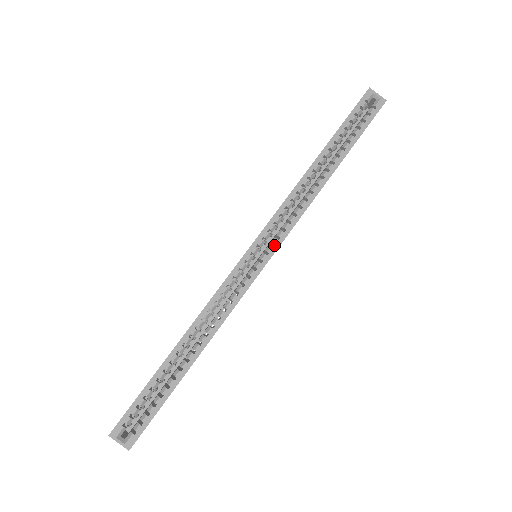
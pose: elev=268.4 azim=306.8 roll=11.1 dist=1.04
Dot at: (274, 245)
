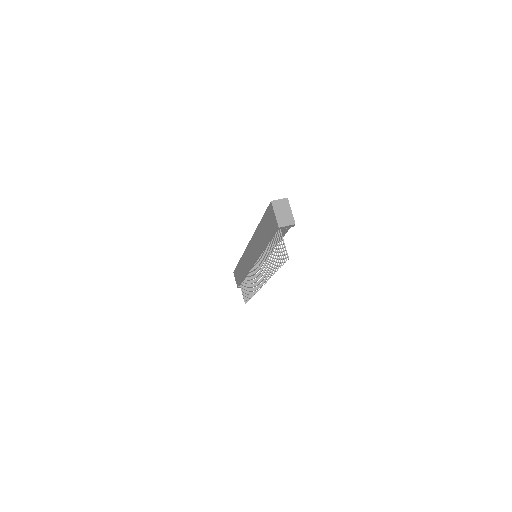
Dot at: occluded
